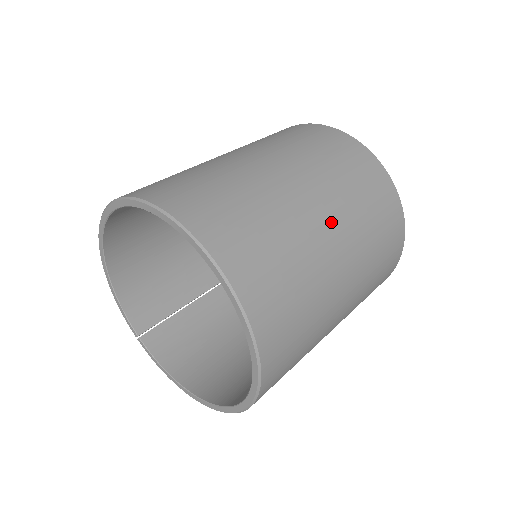
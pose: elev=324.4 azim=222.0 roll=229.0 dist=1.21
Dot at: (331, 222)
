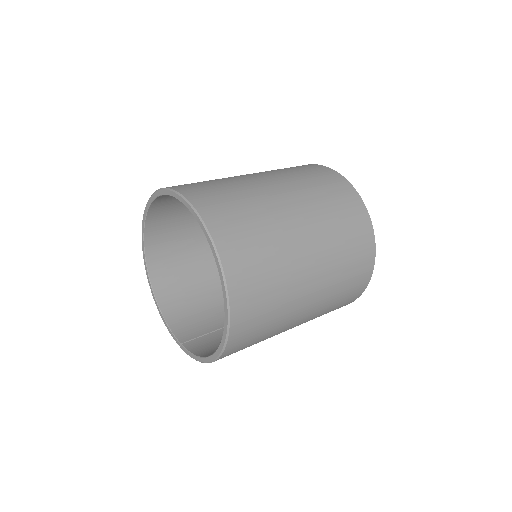
Dot at: (272, 181)
